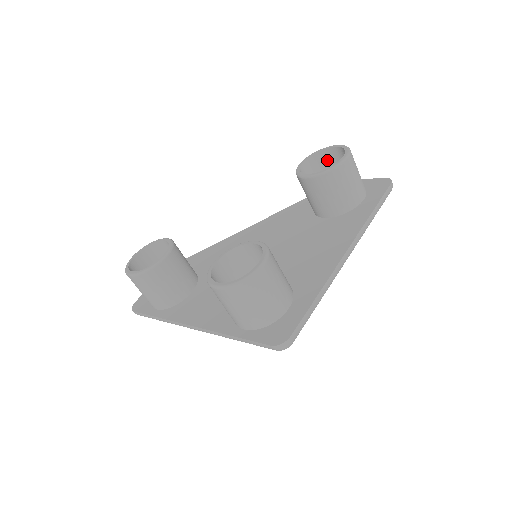
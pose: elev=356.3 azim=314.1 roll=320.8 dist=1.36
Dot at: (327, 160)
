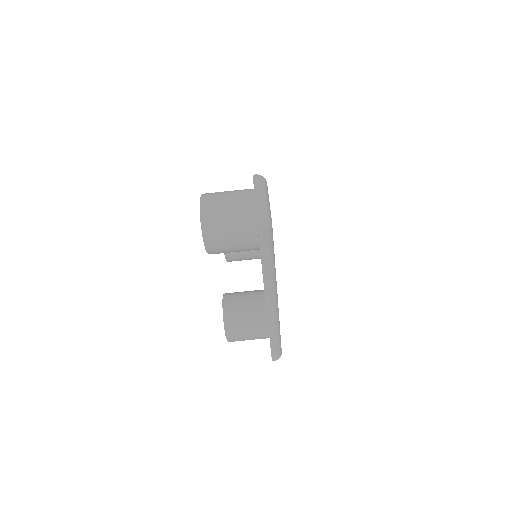
Dot at: occluded
